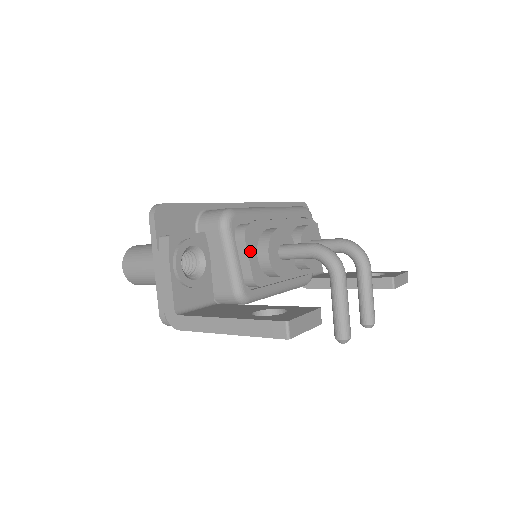
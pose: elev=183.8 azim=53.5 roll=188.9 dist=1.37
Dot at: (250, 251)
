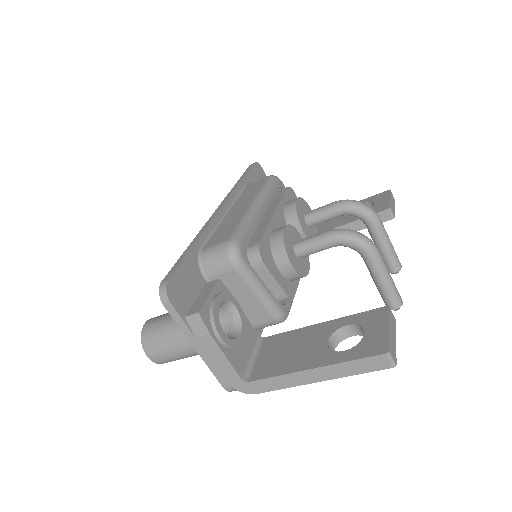
Dot at: (273, 272)
